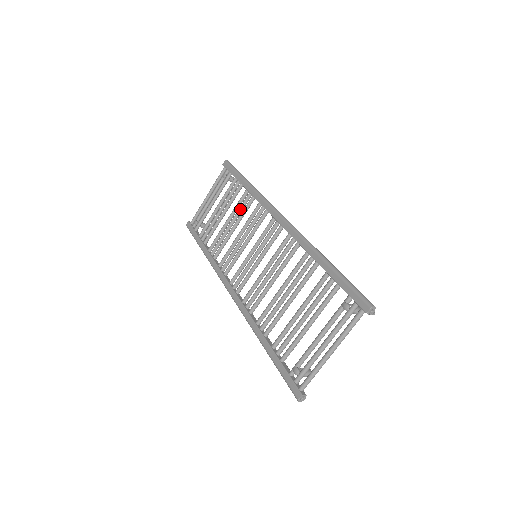
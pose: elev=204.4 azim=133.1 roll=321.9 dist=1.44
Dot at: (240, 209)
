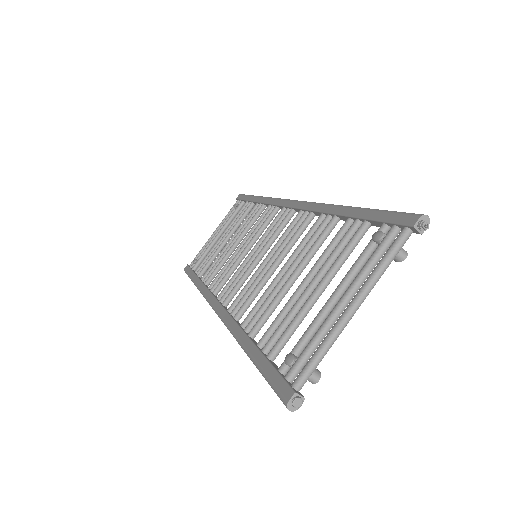
Dot at: (246, 223)
